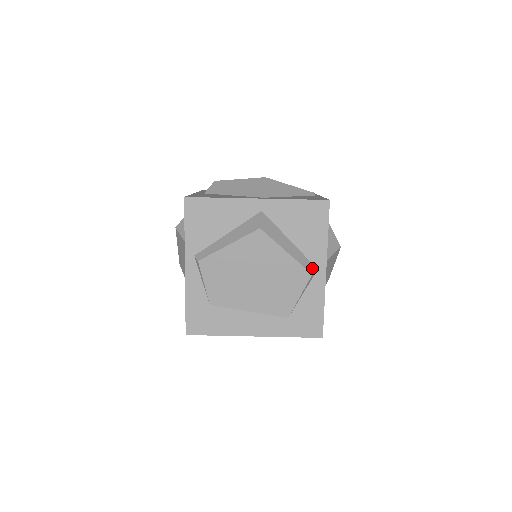
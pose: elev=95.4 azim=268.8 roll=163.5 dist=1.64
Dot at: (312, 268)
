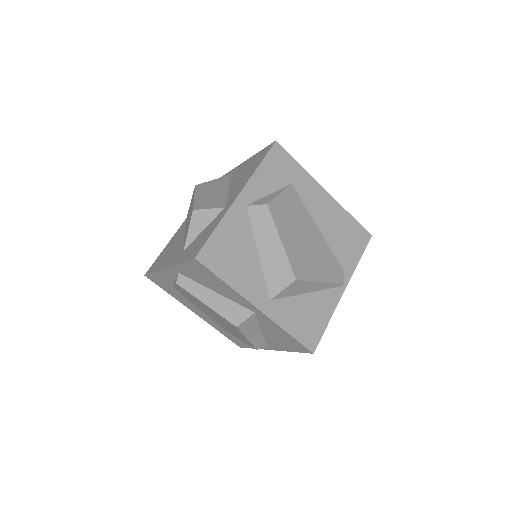
Dot at: (262, 346)
